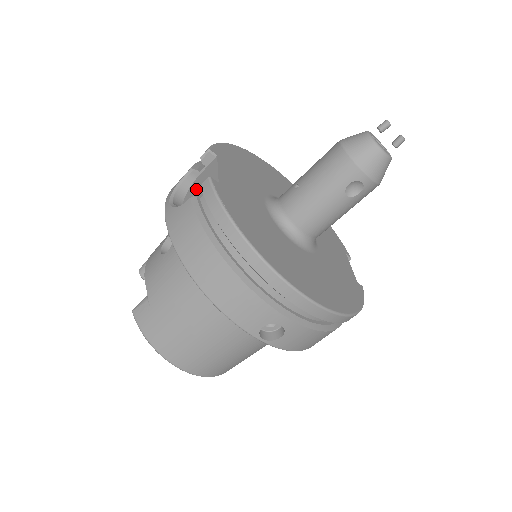
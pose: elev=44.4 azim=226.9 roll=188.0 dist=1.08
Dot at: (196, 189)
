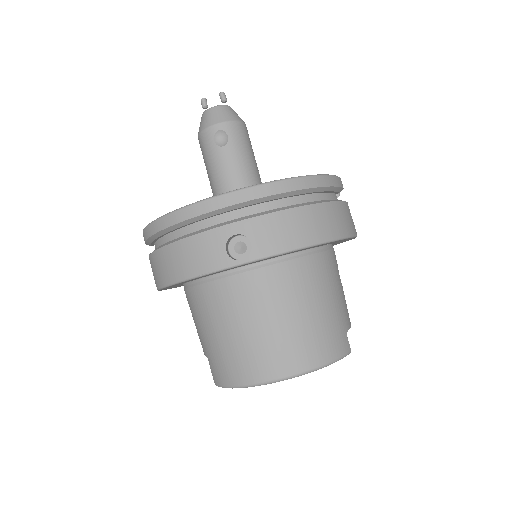
Dot at: occluded
